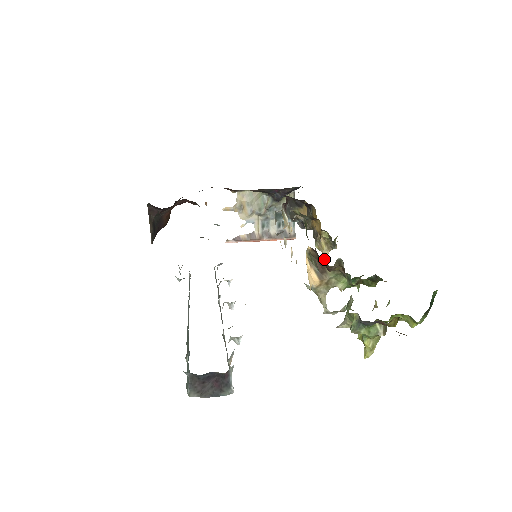
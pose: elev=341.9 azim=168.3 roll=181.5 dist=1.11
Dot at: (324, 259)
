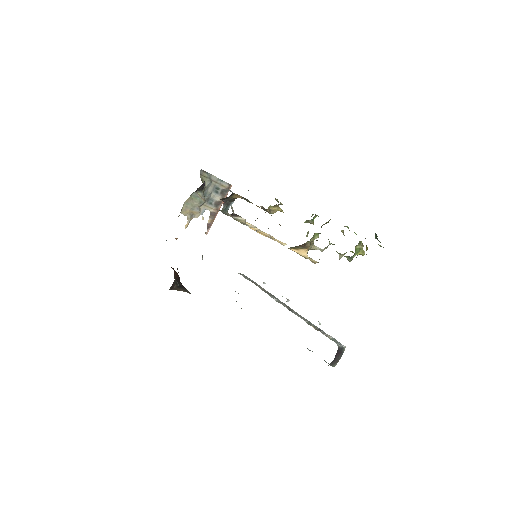
Dot at: occluded
